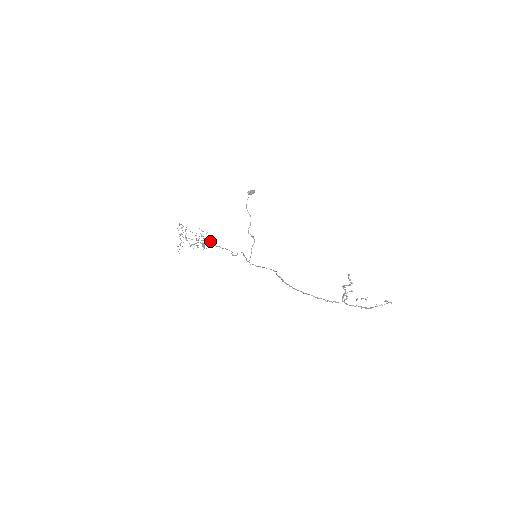
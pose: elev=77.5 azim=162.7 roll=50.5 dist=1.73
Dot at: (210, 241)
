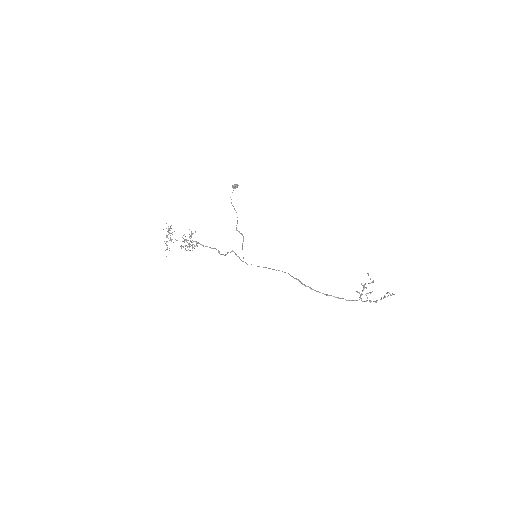
Dot at: occluded
